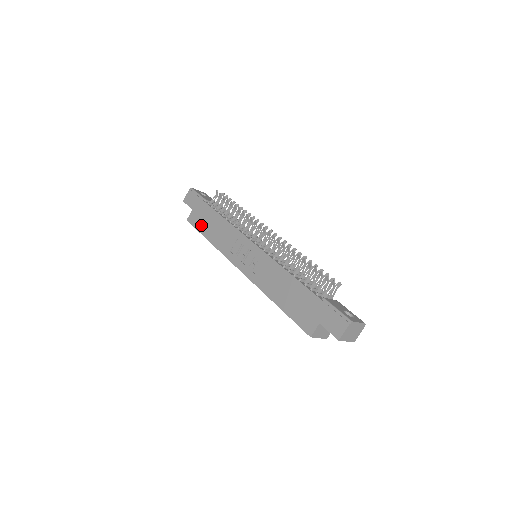
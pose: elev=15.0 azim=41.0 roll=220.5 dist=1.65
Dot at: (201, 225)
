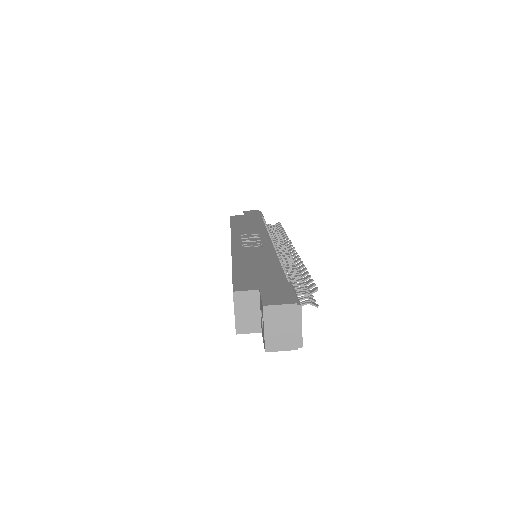
Dot at: (238, 220)
